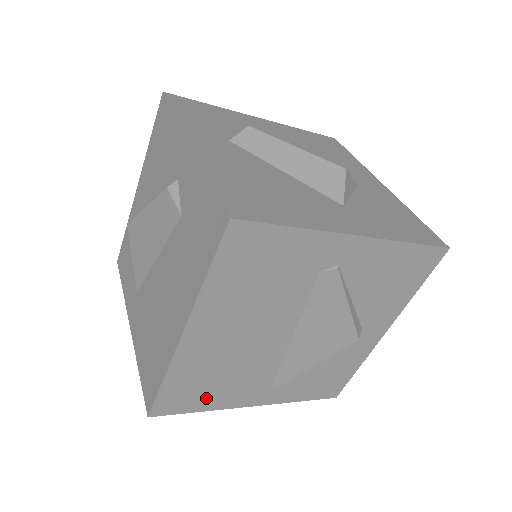
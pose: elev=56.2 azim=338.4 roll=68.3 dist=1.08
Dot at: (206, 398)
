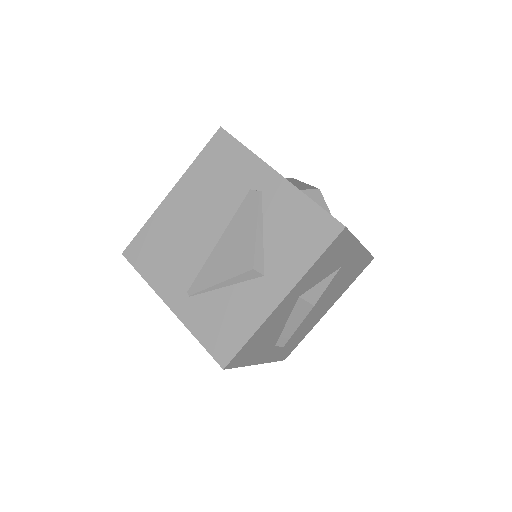
Dot at: (152, 265)
